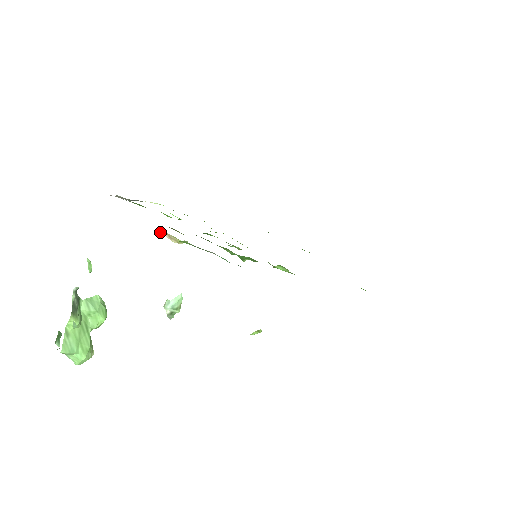
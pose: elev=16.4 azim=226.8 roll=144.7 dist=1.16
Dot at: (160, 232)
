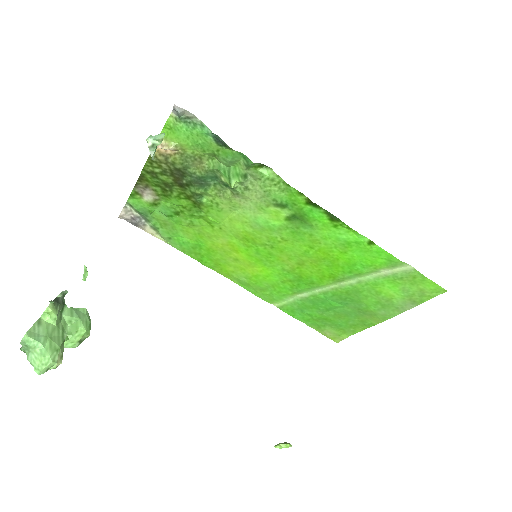
Dot at: occluded
